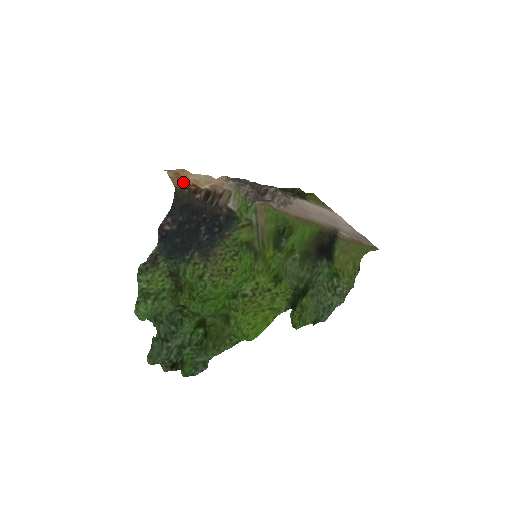
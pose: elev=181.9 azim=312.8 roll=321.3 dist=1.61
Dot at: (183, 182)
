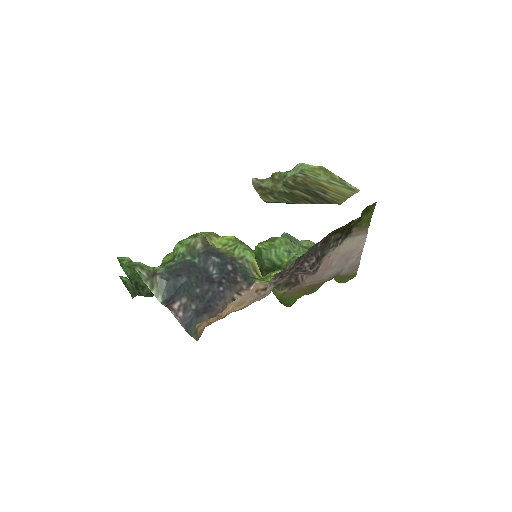
Dot at: occluded
